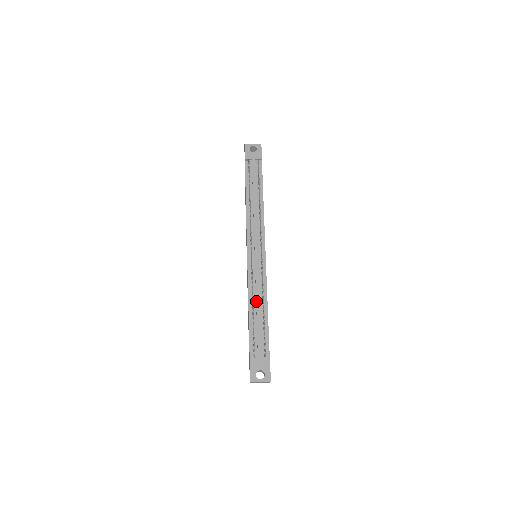
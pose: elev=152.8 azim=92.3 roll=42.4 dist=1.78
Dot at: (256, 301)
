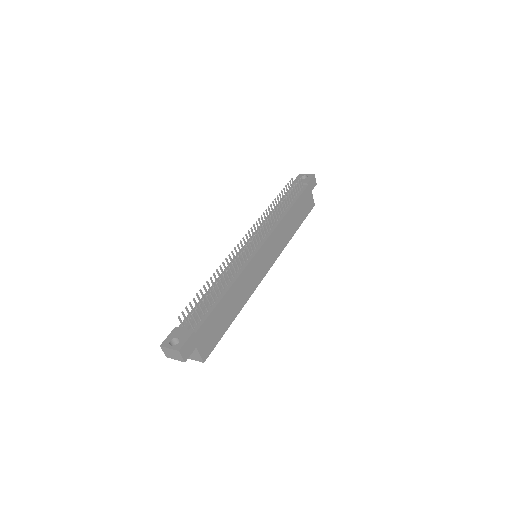
Dot at: occluded
